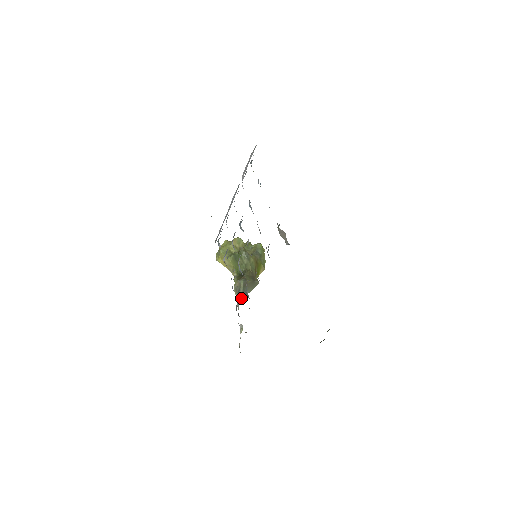
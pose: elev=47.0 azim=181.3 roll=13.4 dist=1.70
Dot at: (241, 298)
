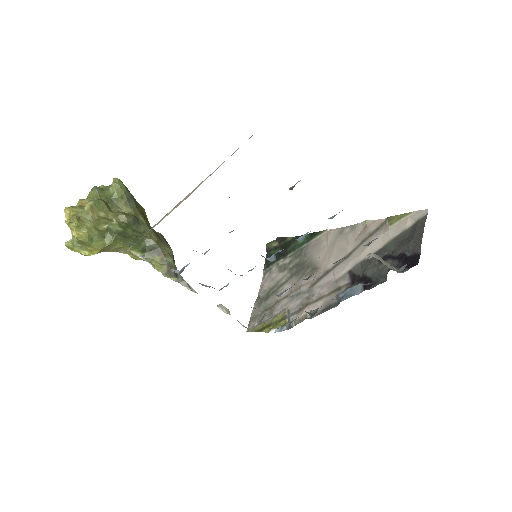
Dot at: (182, 278)
